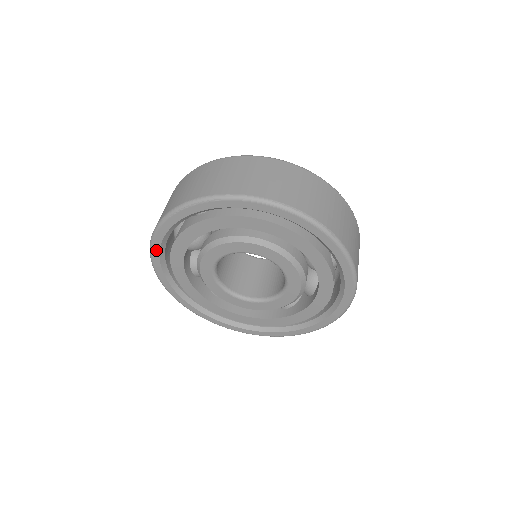
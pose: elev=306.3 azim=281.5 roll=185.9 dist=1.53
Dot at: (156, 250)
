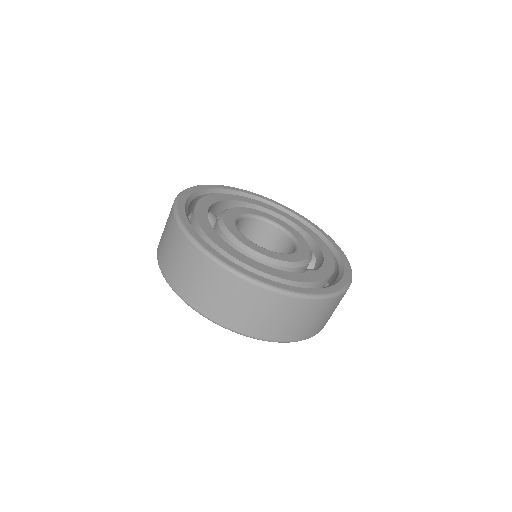
Dot at: (184, 219)
